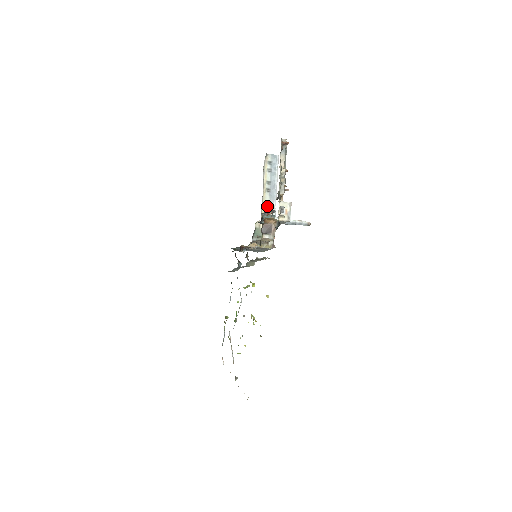
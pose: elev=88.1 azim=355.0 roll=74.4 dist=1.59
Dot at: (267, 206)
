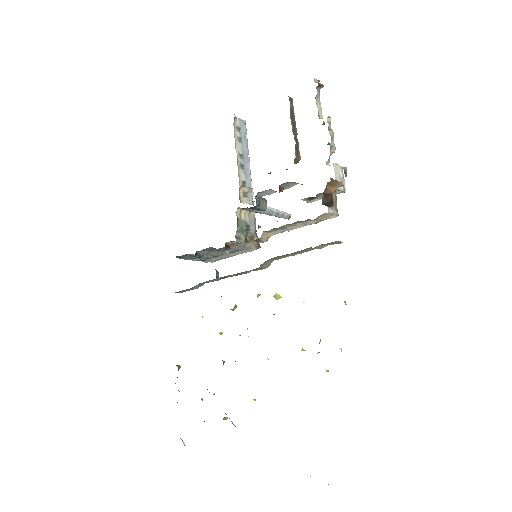
Dot at: (245, 188)
